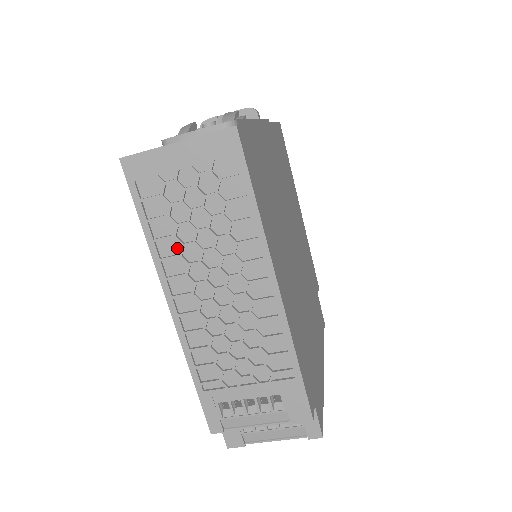
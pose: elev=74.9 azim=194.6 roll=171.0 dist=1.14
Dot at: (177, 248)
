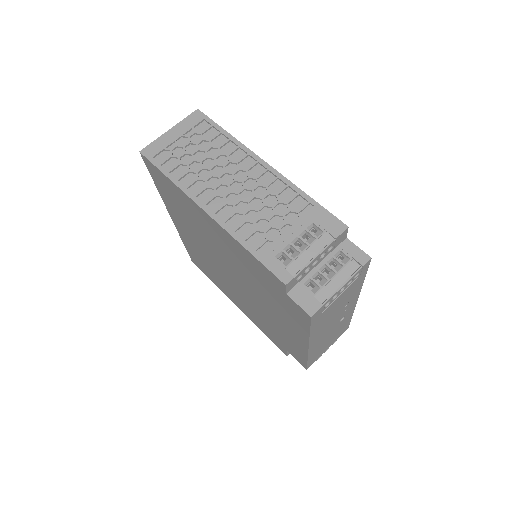
Dot at: (194, 178)
